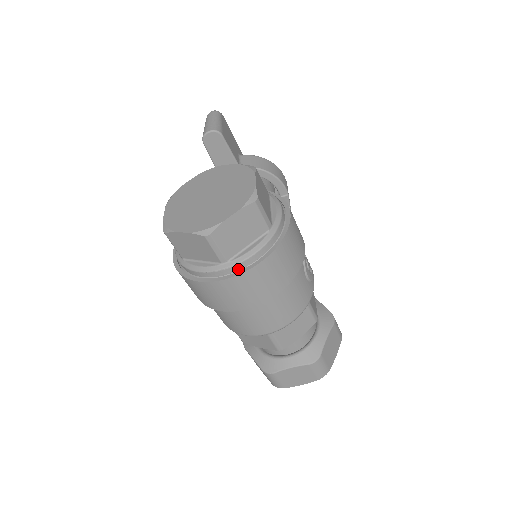
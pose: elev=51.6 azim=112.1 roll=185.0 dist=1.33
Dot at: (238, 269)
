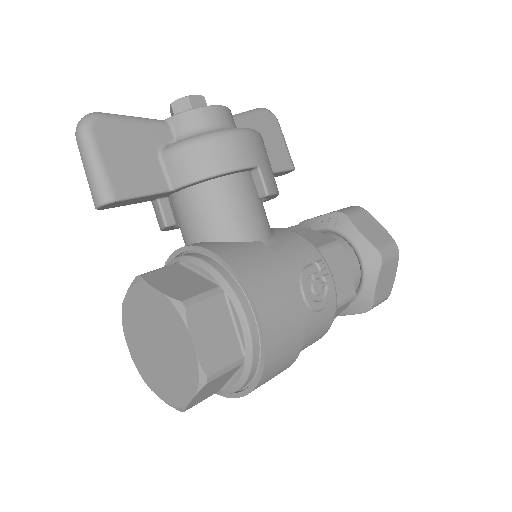
Dot at: occluded
